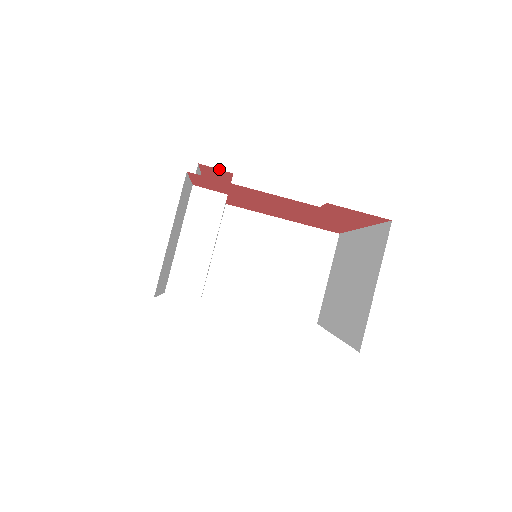
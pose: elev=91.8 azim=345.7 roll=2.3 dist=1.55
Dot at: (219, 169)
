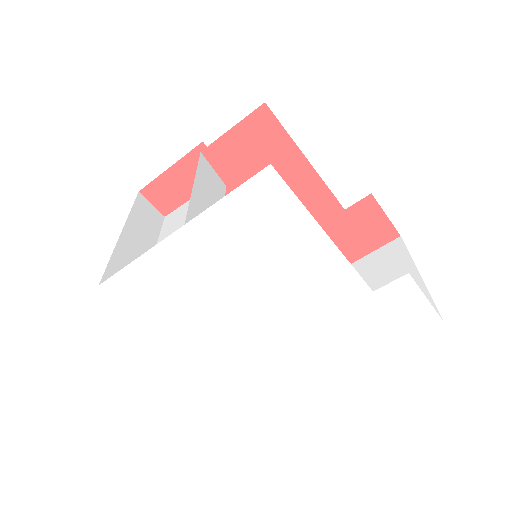
Dot at: occluded
